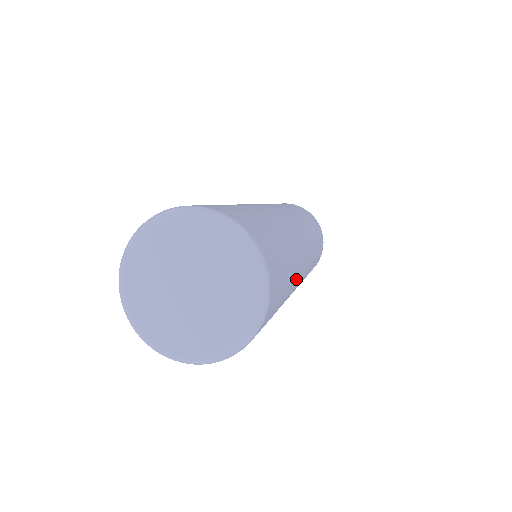
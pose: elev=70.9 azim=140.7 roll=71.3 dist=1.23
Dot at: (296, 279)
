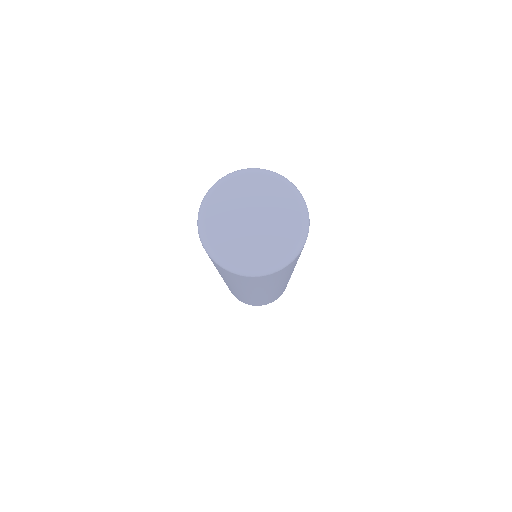
Dot at: occluded
